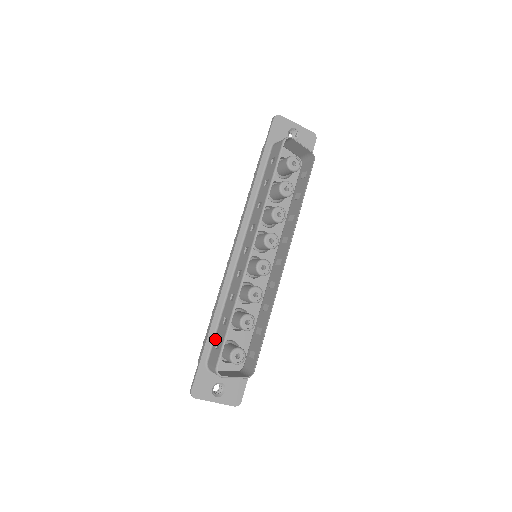
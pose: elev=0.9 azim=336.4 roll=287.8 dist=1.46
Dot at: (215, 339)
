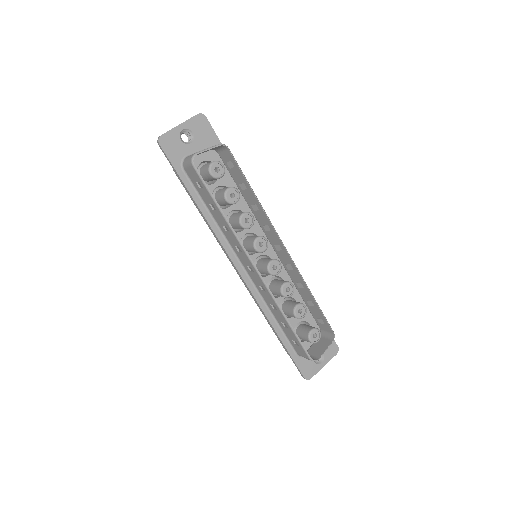
Dot at: (288, 338)
